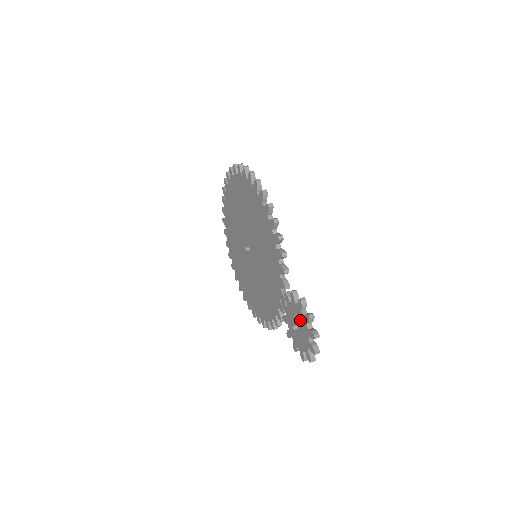
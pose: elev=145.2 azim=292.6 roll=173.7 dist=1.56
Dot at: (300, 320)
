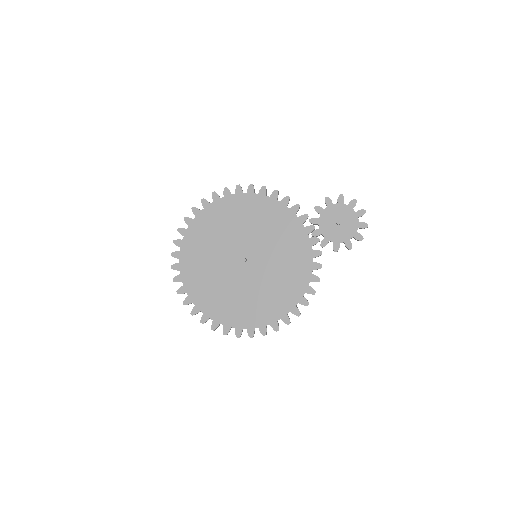
Dot at: (337, 212)
